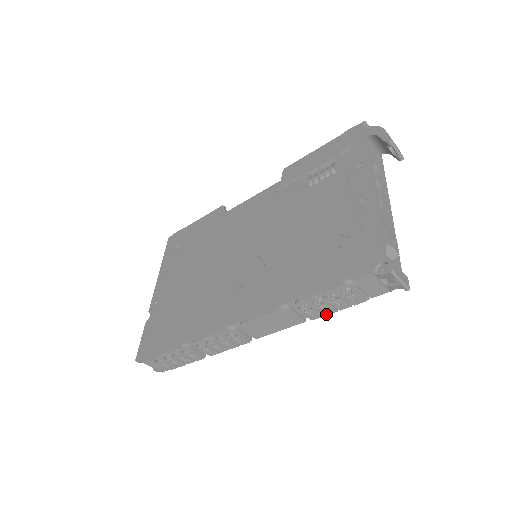
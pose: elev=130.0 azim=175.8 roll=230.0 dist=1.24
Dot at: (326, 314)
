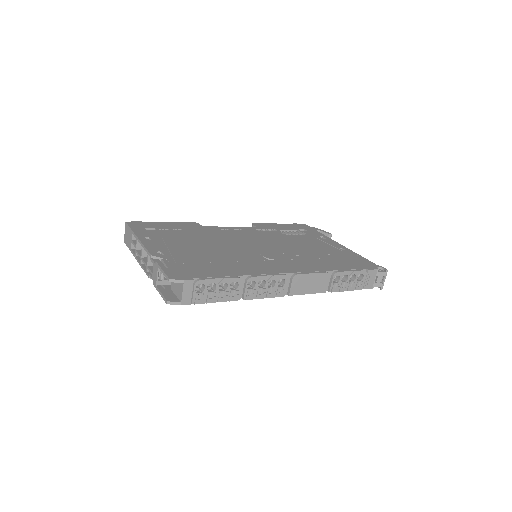
Dot at: (340, 291)
